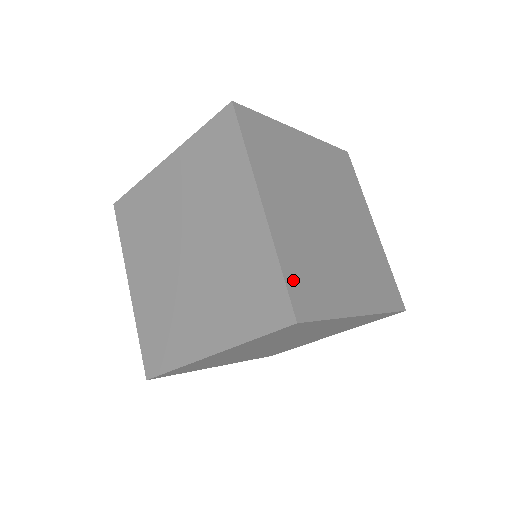
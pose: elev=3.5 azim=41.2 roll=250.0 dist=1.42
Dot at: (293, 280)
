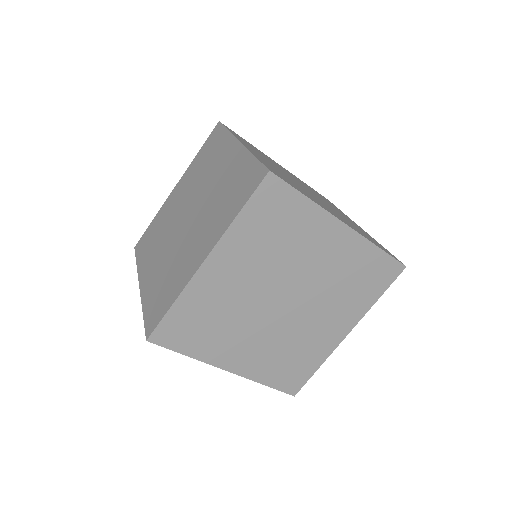
Dot at: occluded
